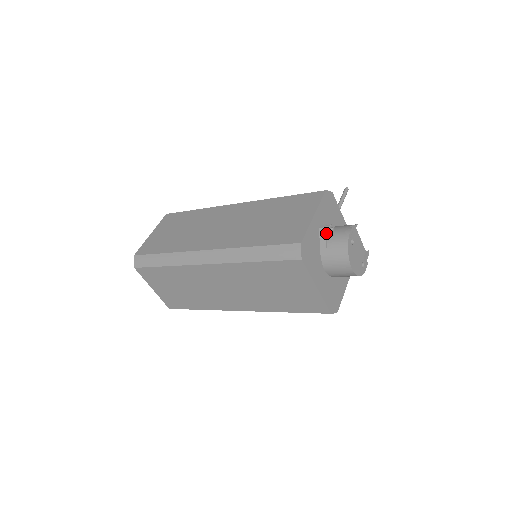
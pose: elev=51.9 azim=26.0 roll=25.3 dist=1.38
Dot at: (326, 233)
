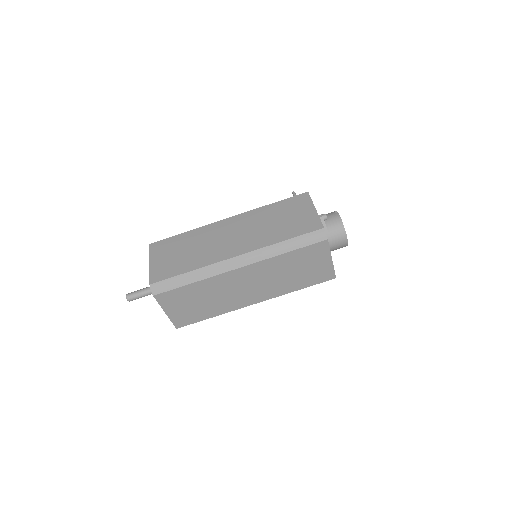
Dot at: (324, 220)
